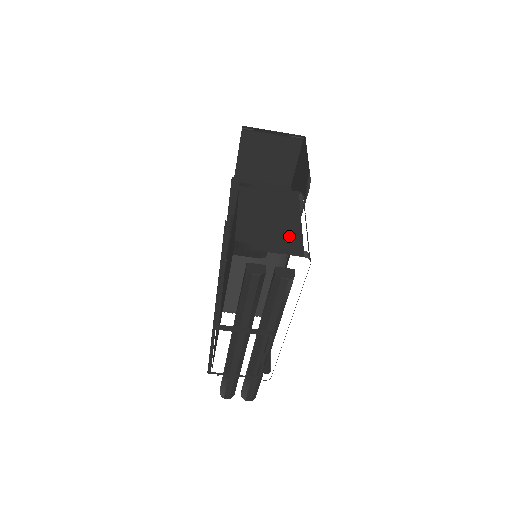
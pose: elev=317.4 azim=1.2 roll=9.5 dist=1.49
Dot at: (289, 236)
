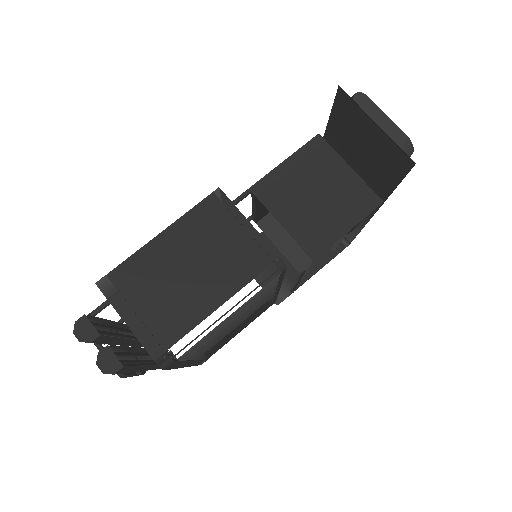
Dot at: (175, 317)
